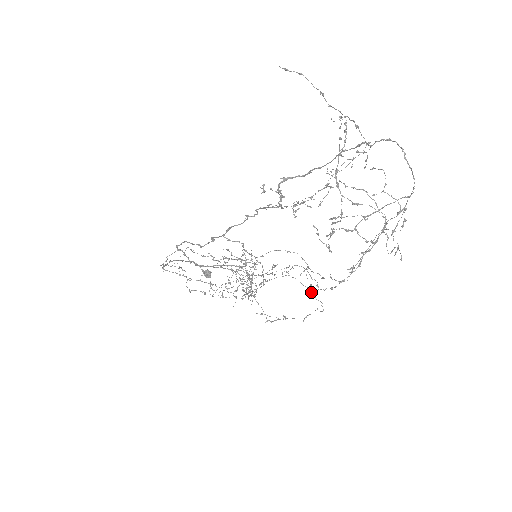
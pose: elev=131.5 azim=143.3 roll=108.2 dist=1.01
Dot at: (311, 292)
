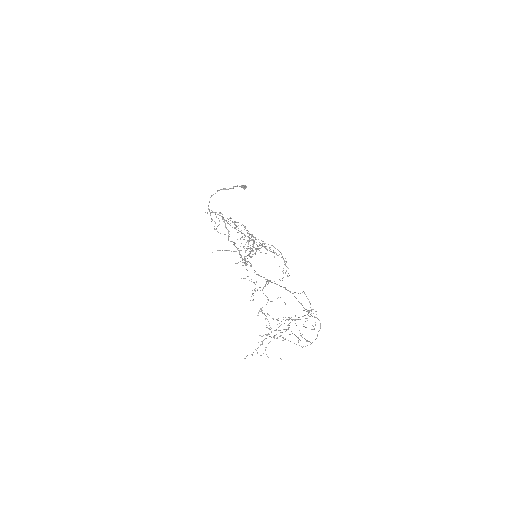
Dot at: occluded
